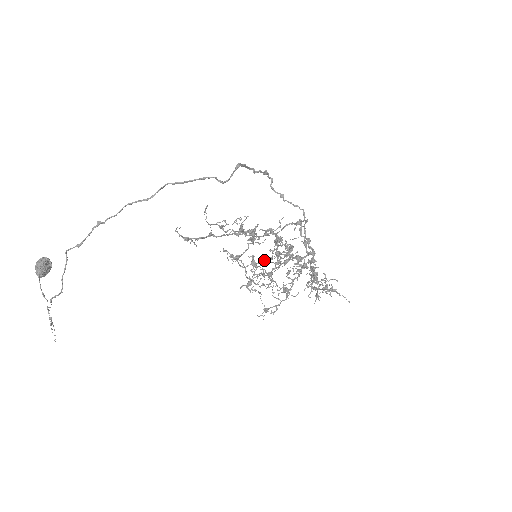
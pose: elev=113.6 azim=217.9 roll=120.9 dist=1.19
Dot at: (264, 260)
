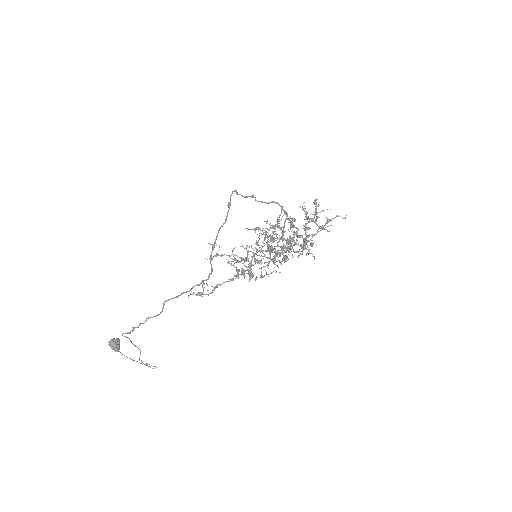
Dot at: (264, 254)
